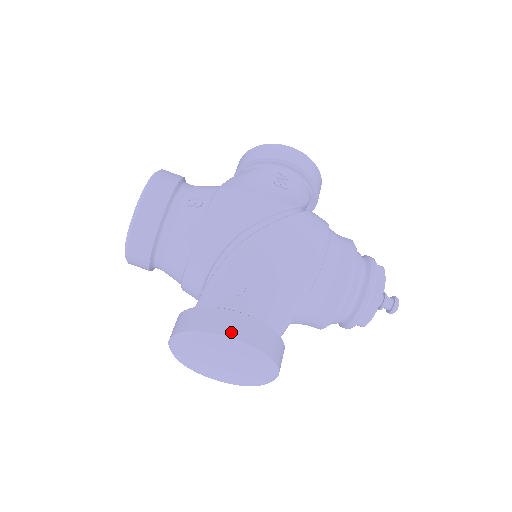
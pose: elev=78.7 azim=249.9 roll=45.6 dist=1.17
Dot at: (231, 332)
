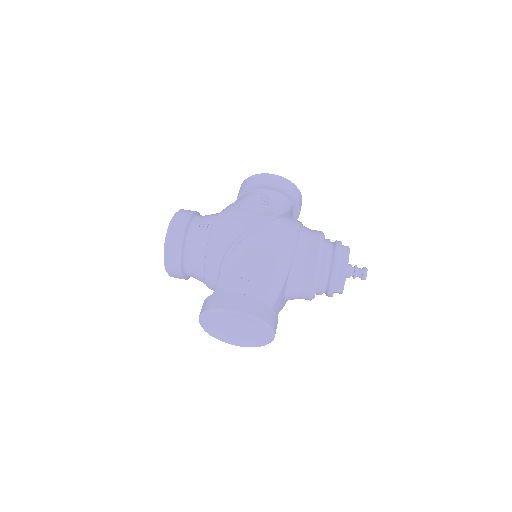
Dot at: (231, 306)
